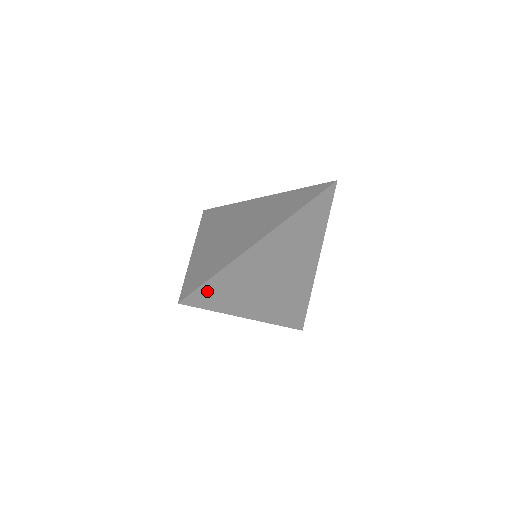
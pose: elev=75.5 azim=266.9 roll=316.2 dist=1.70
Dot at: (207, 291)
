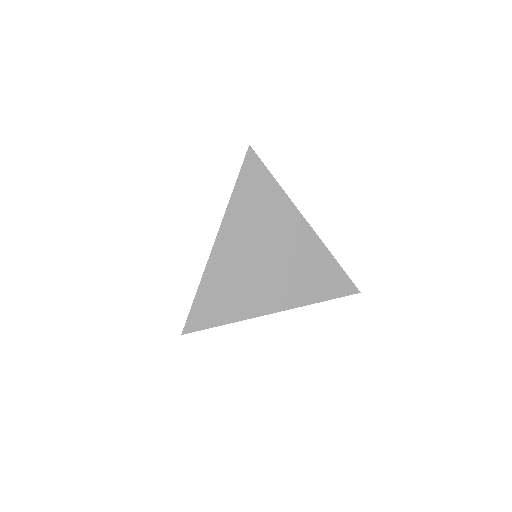
Dot at: occluded
